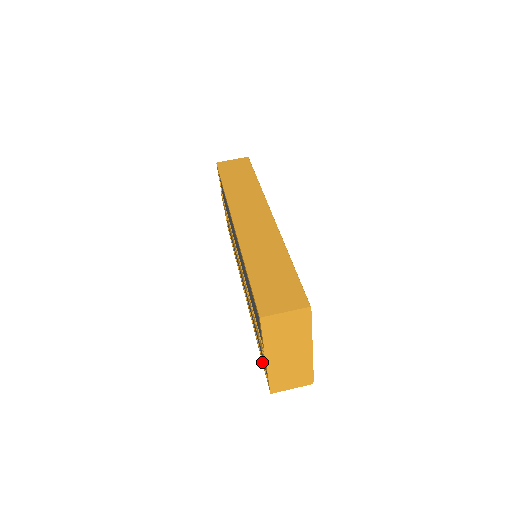
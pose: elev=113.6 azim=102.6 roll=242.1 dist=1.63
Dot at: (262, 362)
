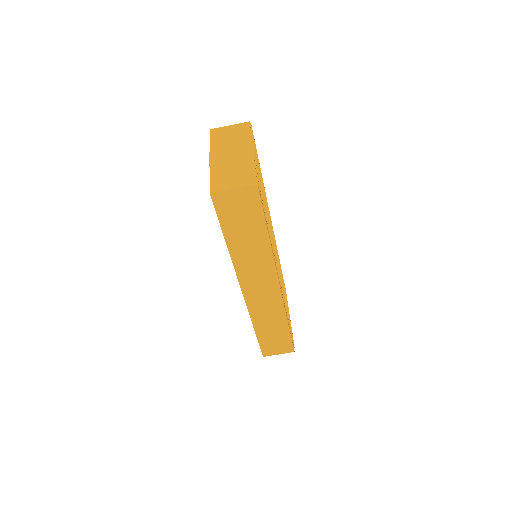
Dot at: occluded
